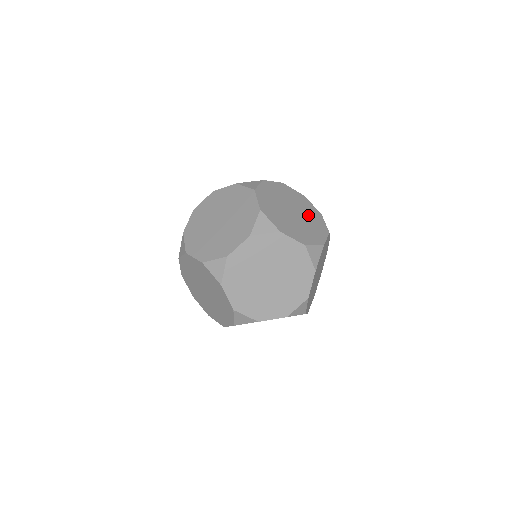
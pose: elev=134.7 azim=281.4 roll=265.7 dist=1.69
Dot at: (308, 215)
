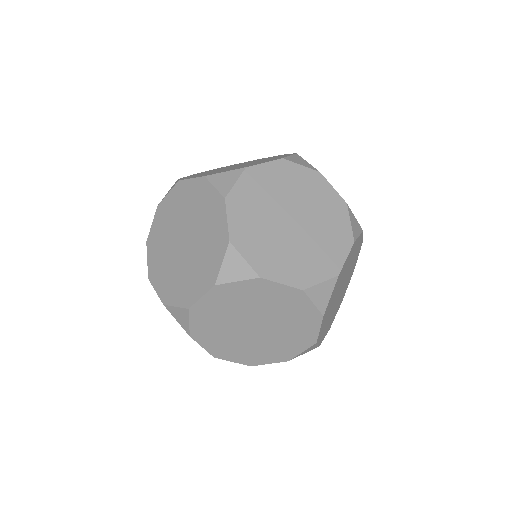
Dot at: occluded
